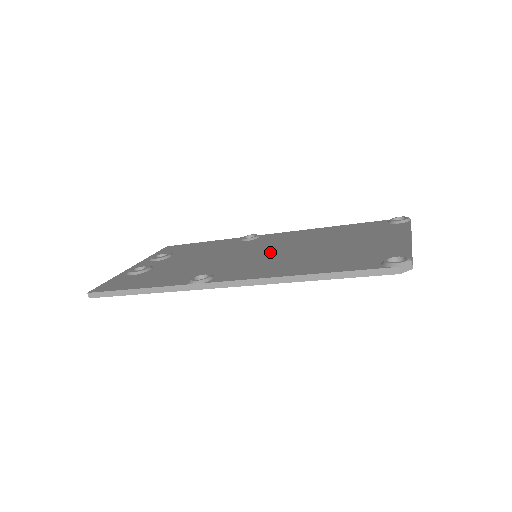
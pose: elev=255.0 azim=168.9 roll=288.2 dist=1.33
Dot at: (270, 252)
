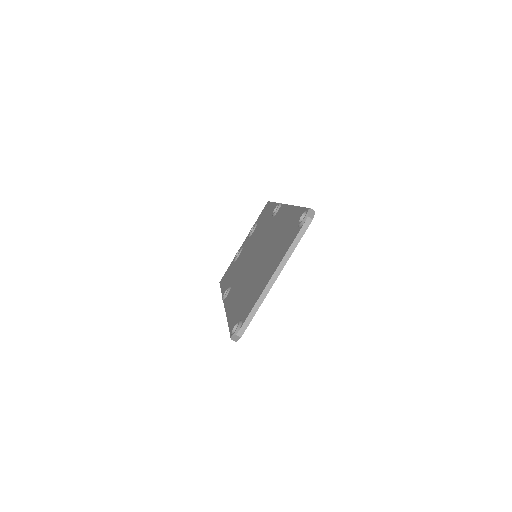
Dot at: (254, 258)
